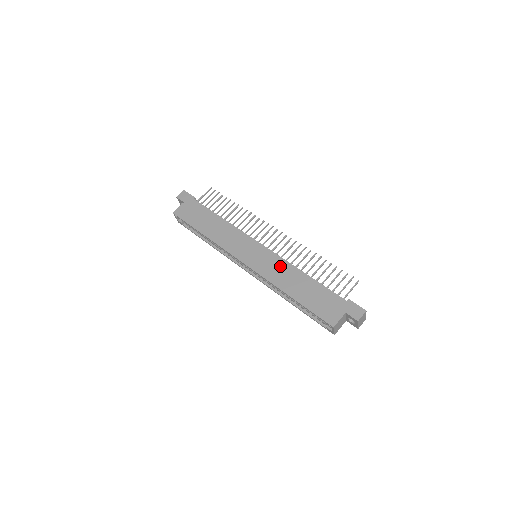
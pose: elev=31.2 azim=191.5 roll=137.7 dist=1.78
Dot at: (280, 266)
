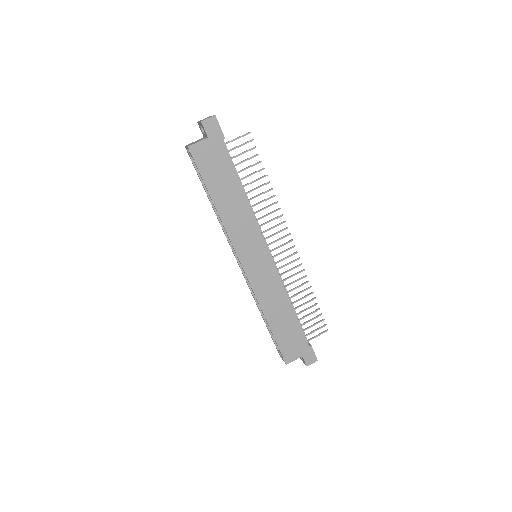
Dot at: (275, 288)
